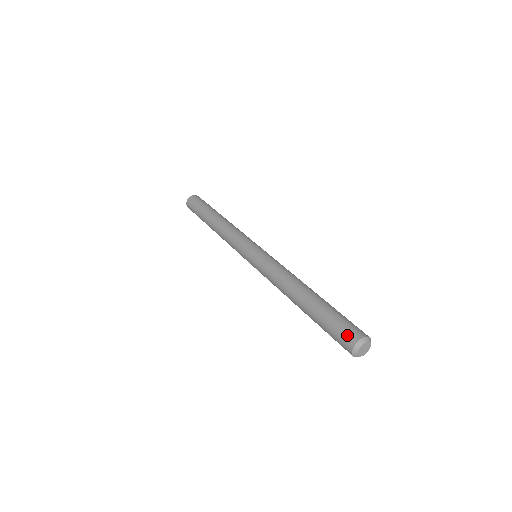
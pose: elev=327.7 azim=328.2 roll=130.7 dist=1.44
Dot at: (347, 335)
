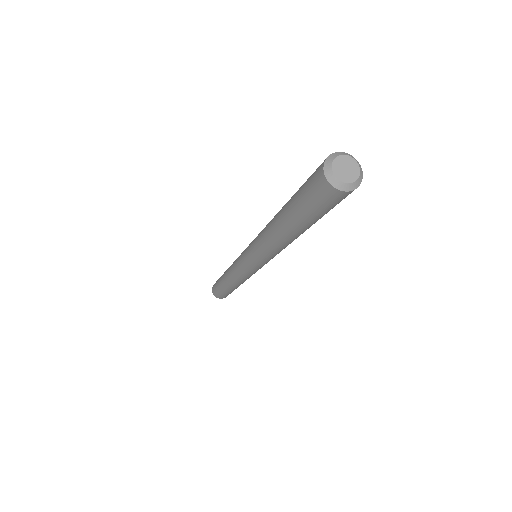
Dot at: (314, 179)
